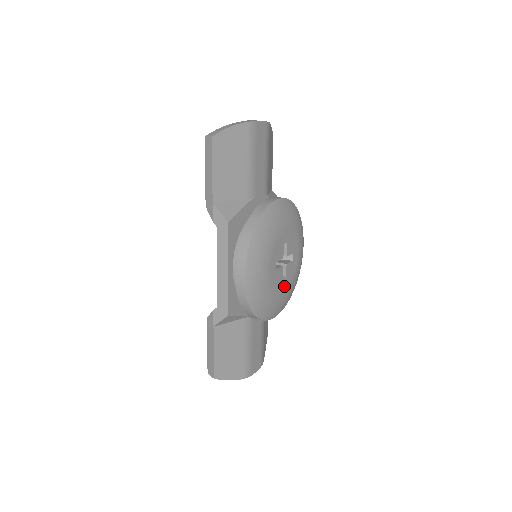
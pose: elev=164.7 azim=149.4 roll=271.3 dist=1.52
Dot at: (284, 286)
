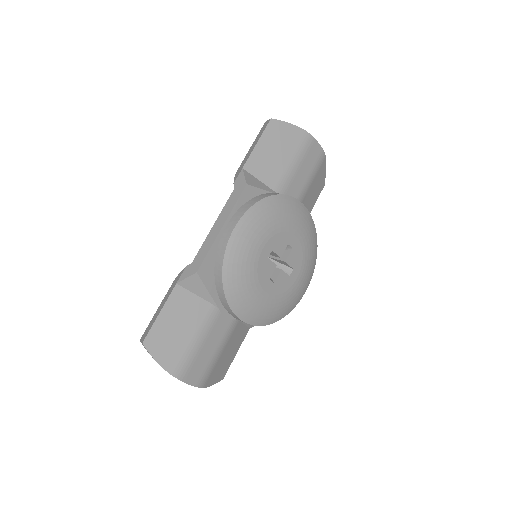
Dot at: (268, 289)
